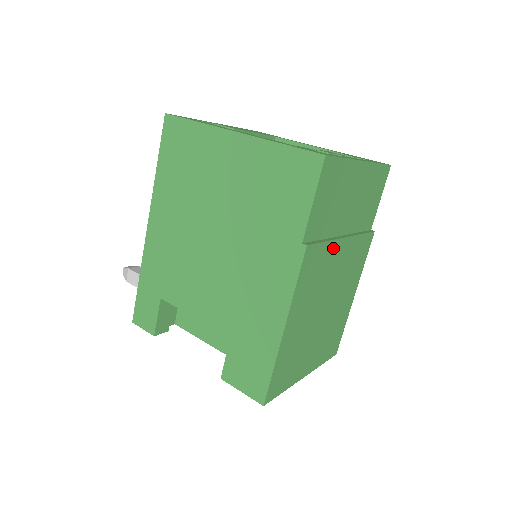
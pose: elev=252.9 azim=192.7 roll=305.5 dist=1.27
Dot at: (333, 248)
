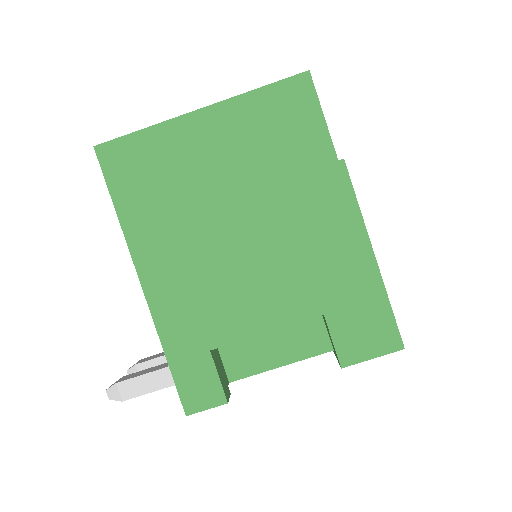
Dot at: occluded
